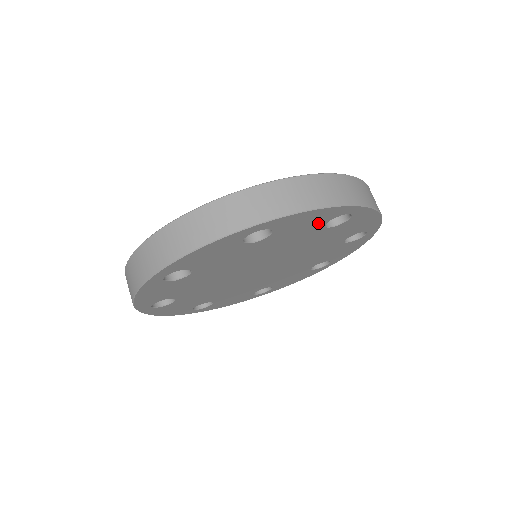
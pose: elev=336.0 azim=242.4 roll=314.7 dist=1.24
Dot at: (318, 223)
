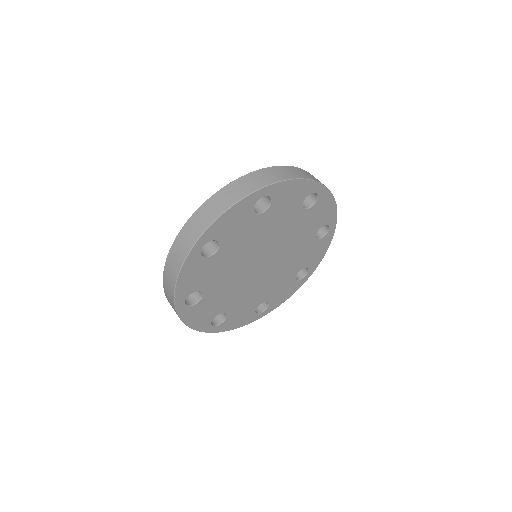
Dot at: (298, 200)
